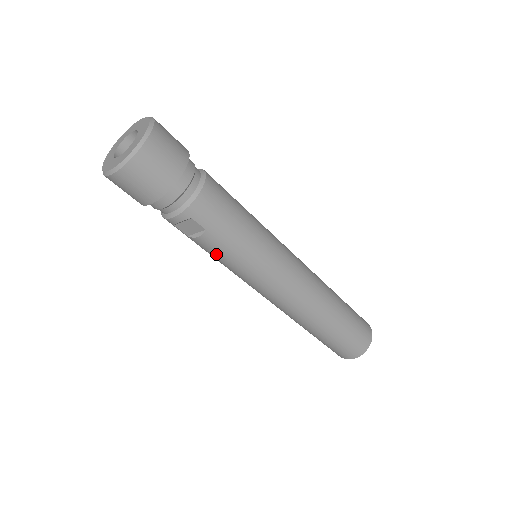
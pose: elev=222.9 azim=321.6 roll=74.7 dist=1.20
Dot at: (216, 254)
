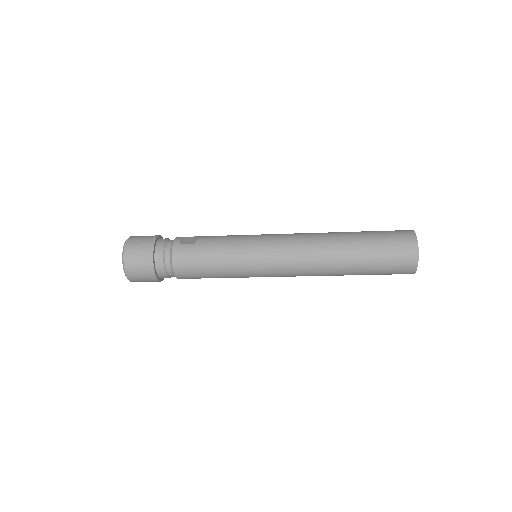
Dot at: occluded
